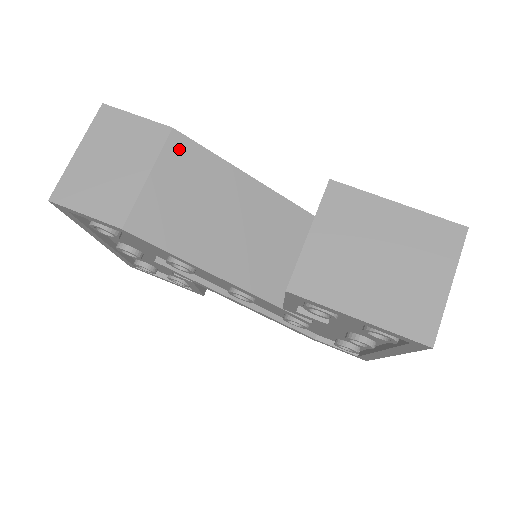
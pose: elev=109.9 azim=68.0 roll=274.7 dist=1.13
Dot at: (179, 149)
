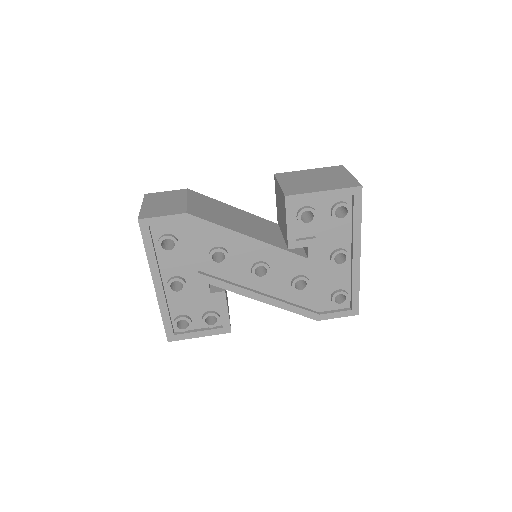
Dot at: (195, 195)
